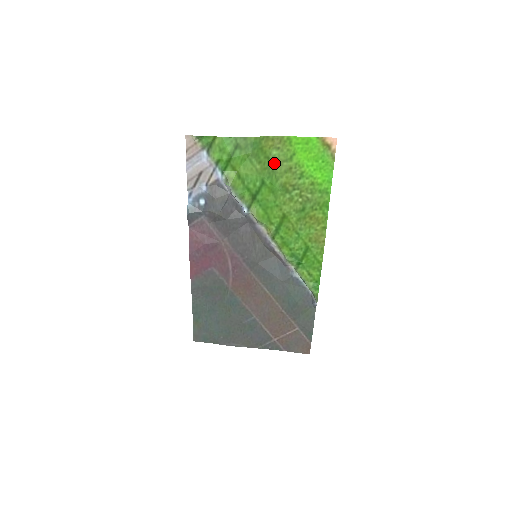
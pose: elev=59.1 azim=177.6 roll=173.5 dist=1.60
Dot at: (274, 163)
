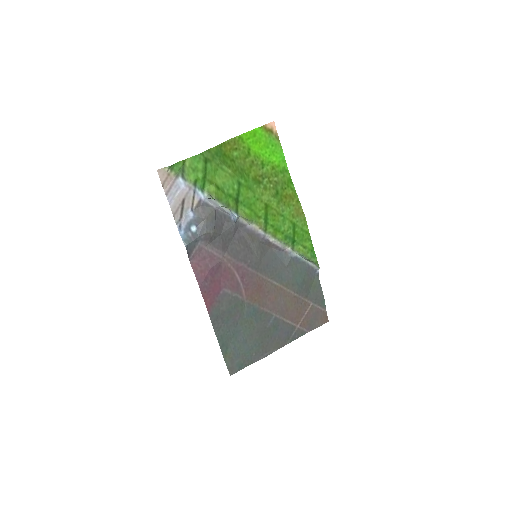
Dot at: (239, 163)
